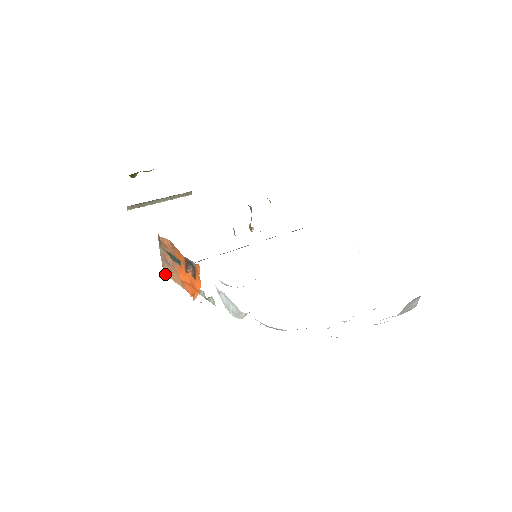
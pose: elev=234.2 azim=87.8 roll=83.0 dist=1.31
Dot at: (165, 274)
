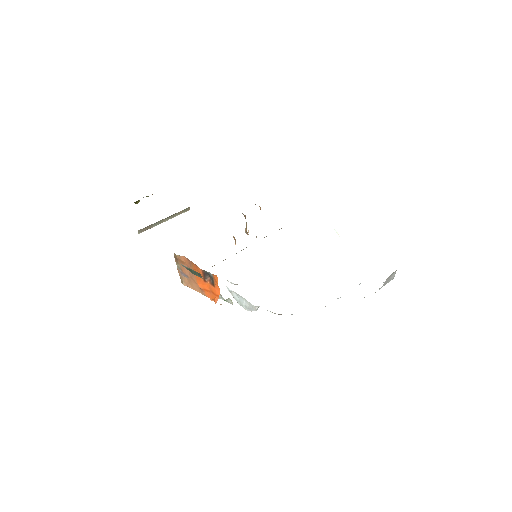
Dot at: (184, 285)
